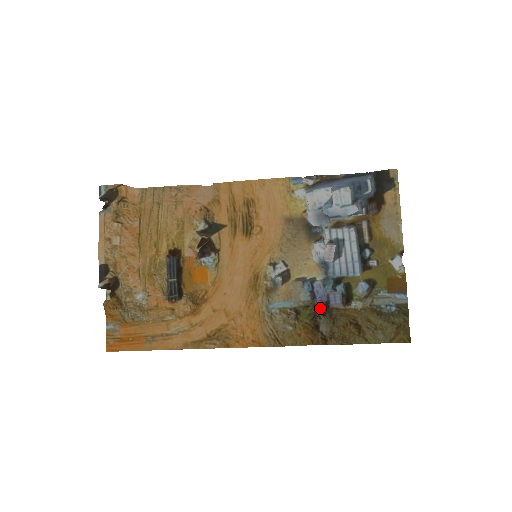
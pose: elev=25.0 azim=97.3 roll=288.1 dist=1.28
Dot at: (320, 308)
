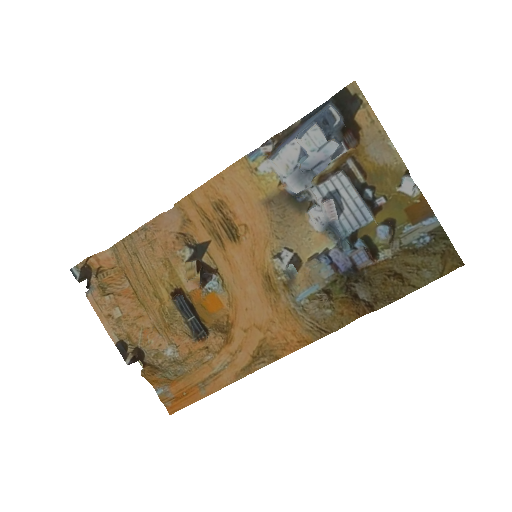
Dot at: (348, 277)
